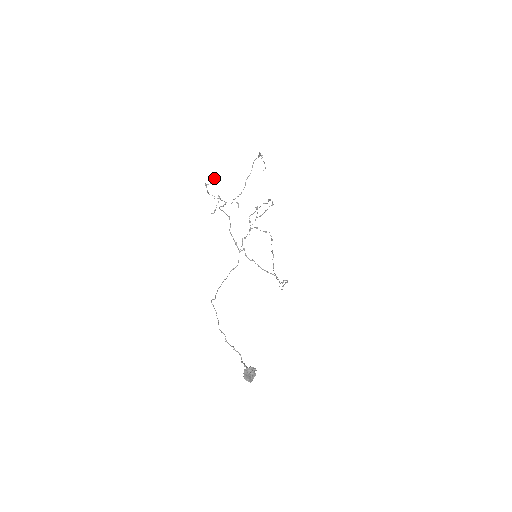
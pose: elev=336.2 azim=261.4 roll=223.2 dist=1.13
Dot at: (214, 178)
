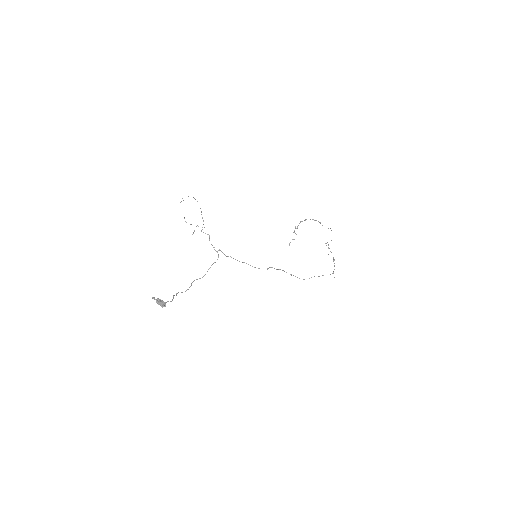
Dot at: occluded
